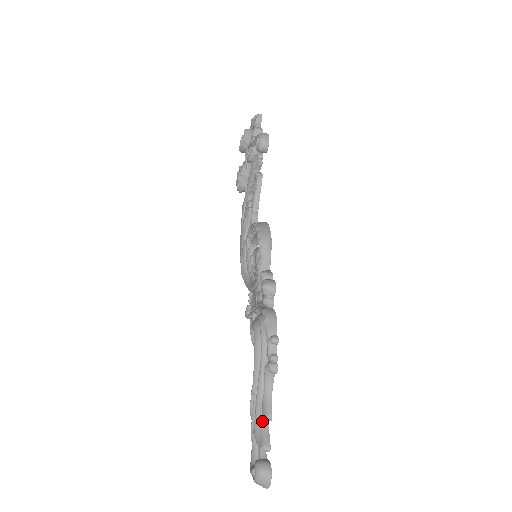
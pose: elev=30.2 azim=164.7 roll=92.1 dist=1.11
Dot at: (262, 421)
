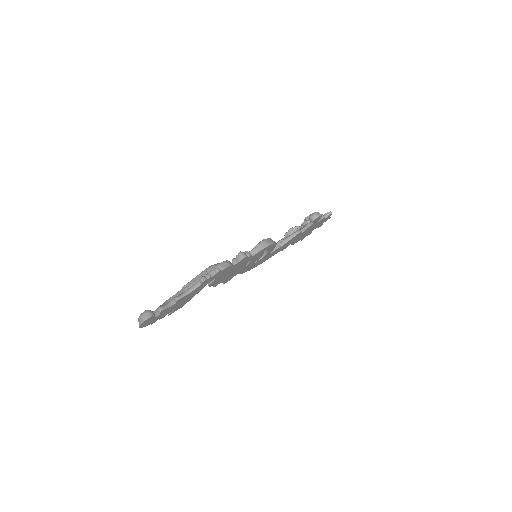
Dot at: (172, 300)
